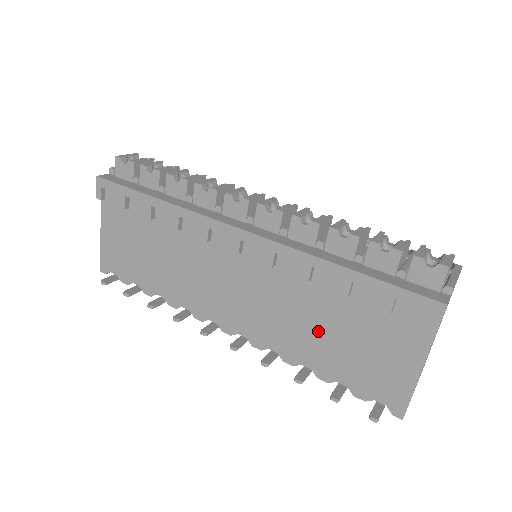
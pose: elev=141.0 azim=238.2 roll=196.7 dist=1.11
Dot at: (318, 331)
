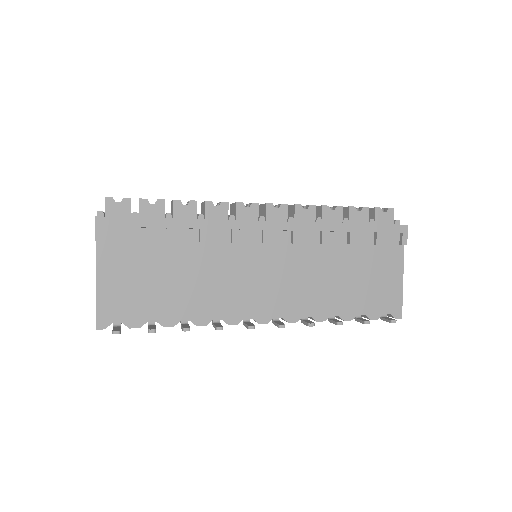
Dot at: (337, 282)
